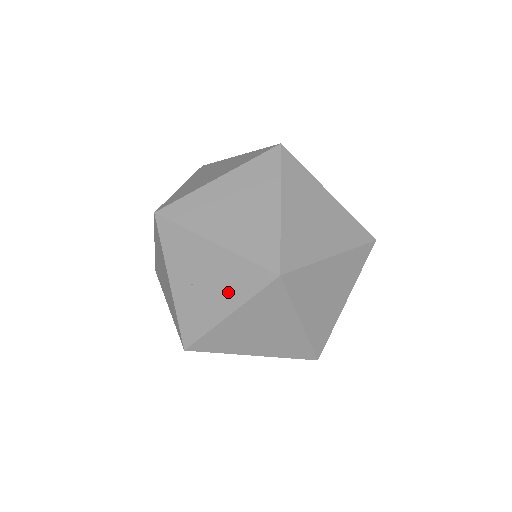
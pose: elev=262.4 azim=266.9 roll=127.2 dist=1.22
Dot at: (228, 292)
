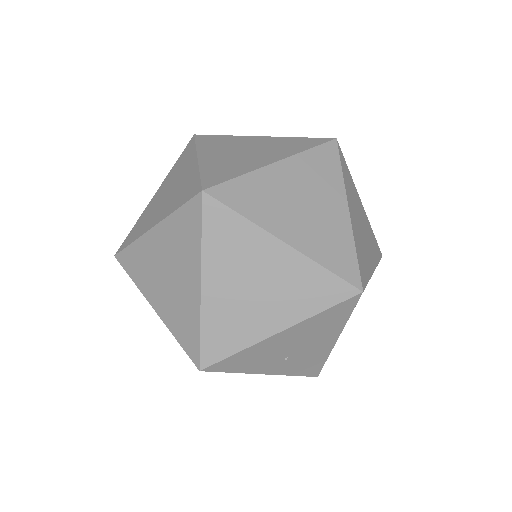
Dot at: (324, 335)
